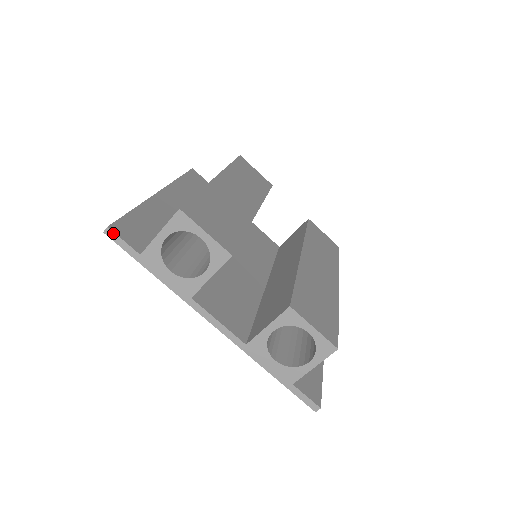
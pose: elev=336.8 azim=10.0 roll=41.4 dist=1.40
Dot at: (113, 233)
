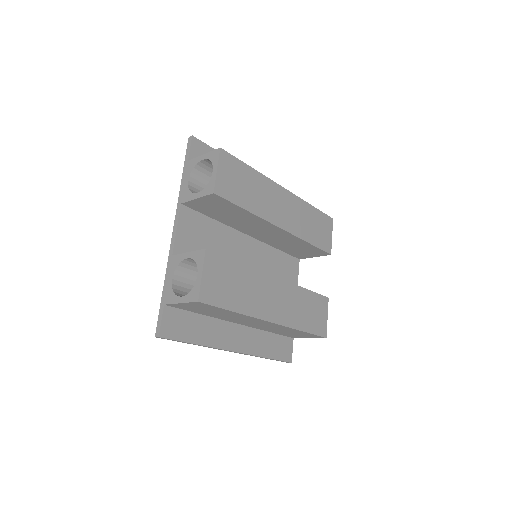
Dot at: (191, 140)
